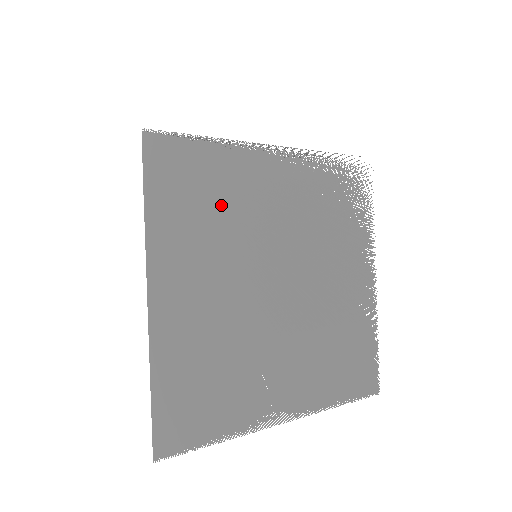
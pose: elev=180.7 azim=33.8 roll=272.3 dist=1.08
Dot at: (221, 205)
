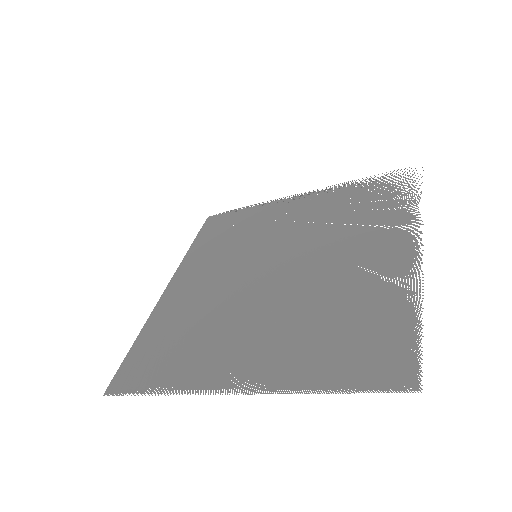
Dot at: (240, 234)
